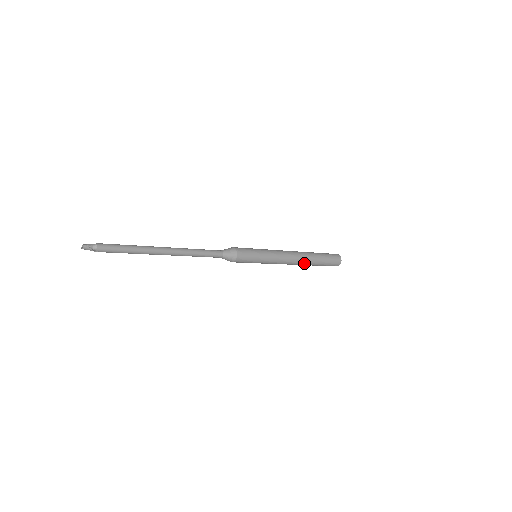
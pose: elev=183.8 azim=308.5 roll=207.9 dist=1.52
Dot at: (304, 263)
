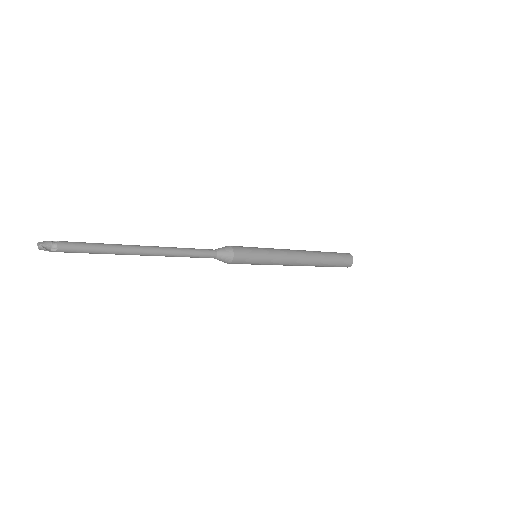
Dot at: occluded
